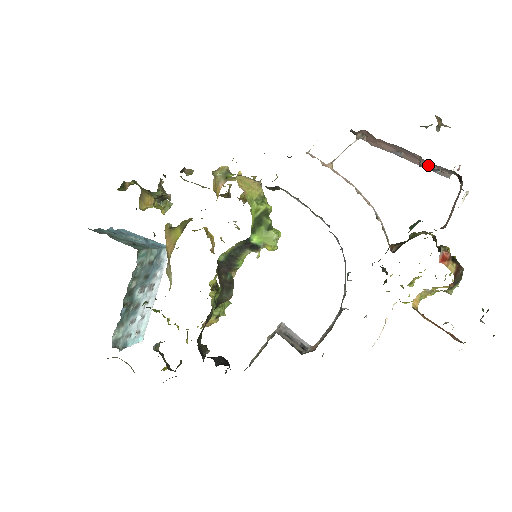
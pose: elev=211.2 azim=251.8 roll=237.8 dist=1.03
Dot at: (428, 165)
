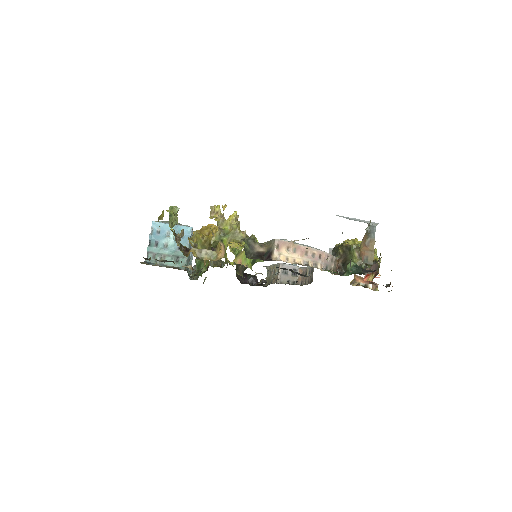
Dot at: occluded
